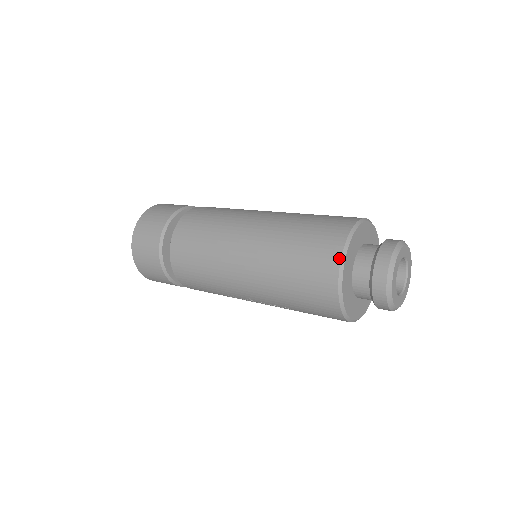
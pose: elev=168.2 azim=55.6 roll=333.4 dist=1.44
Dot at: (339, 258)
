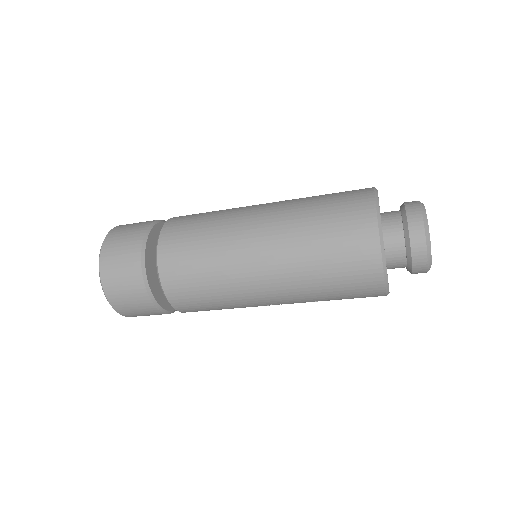
Dot at: (378, 241)
